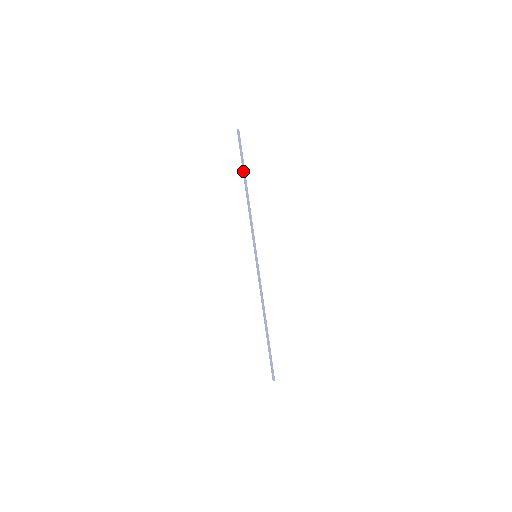
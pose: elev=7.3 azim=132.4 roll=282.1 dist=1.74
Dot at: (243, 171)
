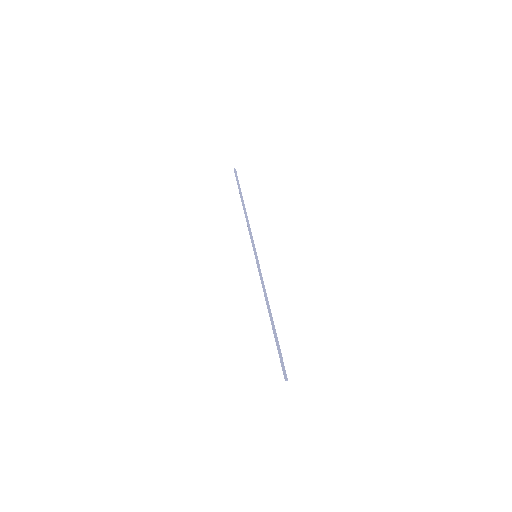
Dot at: (240, 194)
